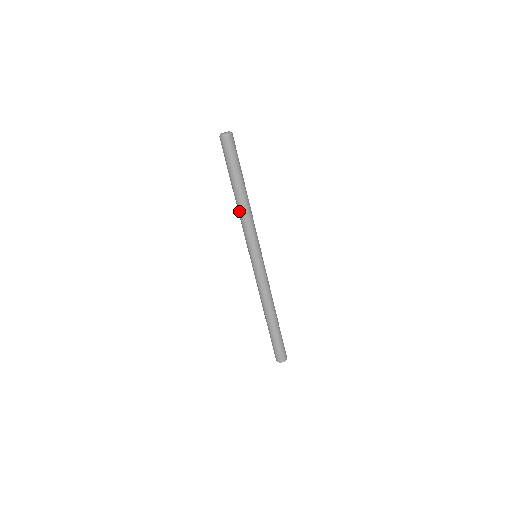
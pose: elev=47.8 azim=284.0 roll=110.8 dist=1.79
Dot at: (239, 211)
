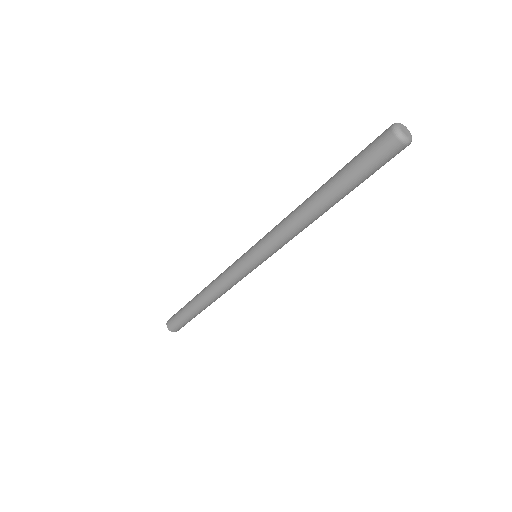
Dot at: (301, 221)
